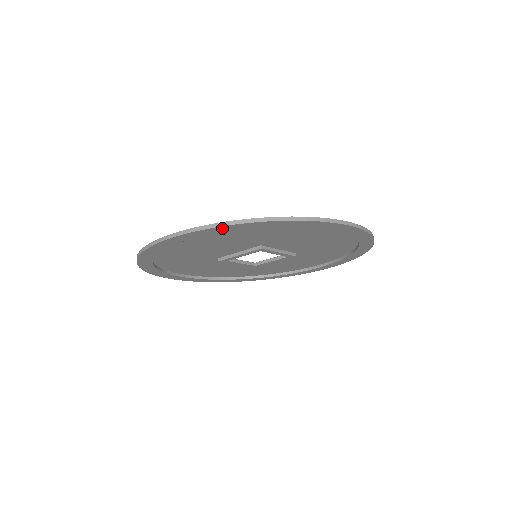
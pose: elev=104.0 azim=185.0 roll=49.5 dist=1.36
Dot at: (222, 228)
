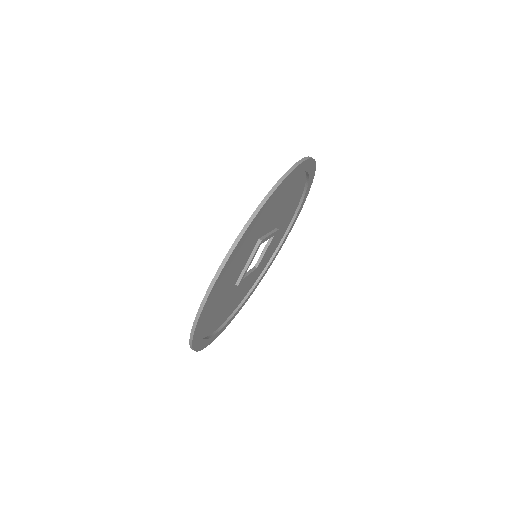
Dot at: (243, 237)
